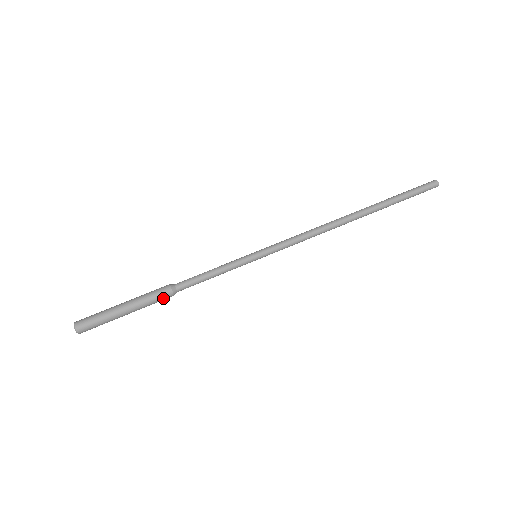
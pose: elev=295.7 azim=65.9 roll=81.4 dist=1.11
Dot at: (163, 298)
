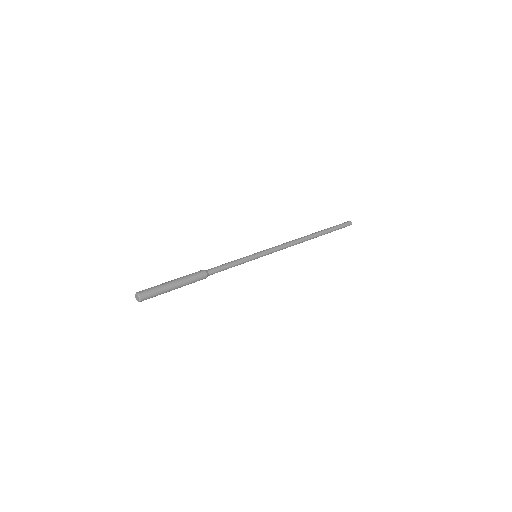
Dot at: (198, 273)
